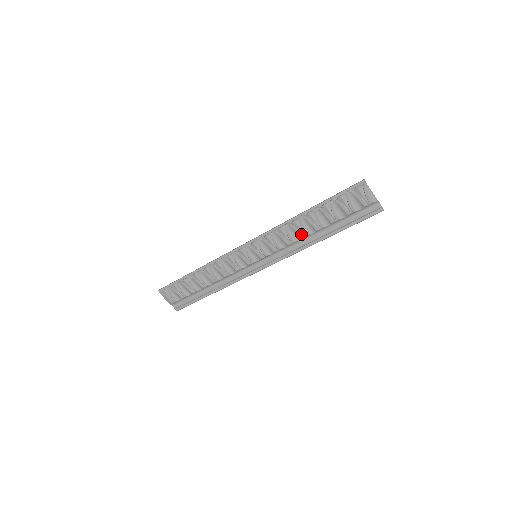
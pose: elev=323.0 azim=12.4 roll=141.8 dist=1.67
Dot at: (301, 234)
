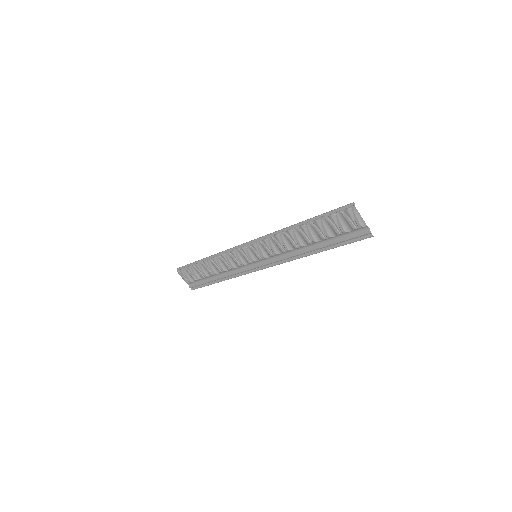
Dot at: (294, 244)
